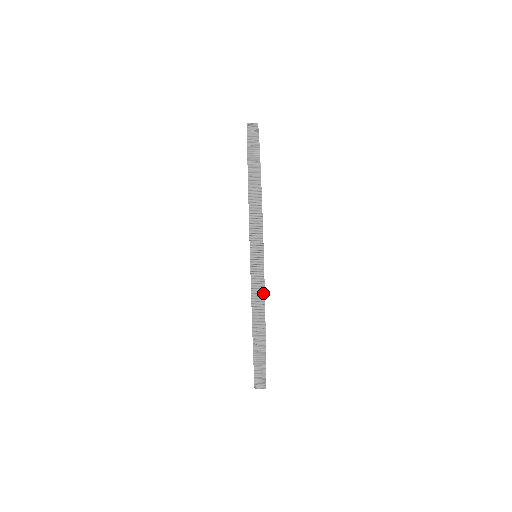
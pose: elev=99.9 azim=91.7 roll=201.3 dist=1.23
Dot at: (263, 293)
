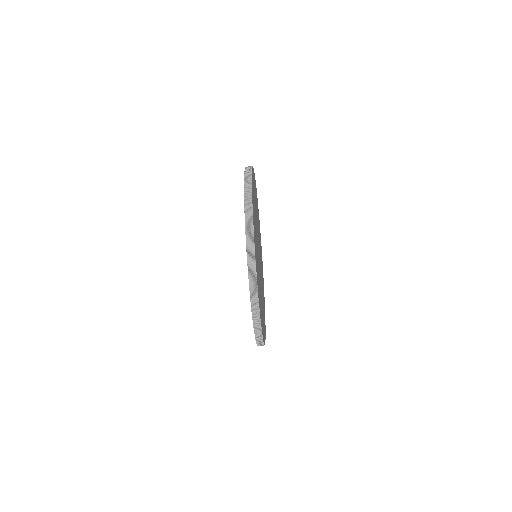
Dot at: (255, 271)
